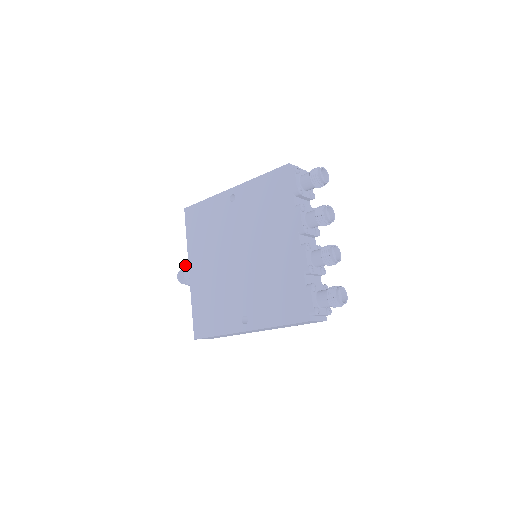
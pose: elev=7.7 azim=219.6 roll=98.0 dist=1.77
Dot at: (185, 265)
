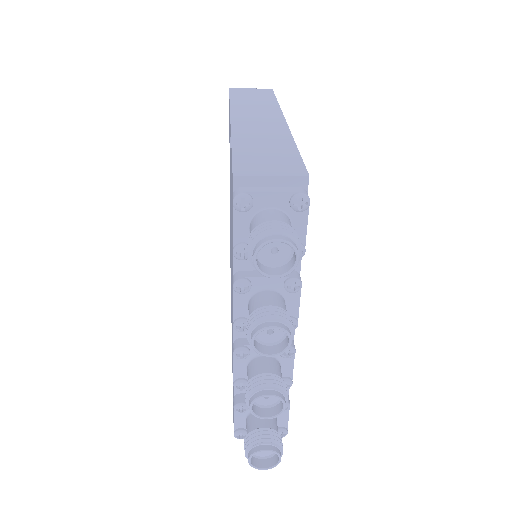
Dot at: occluded
